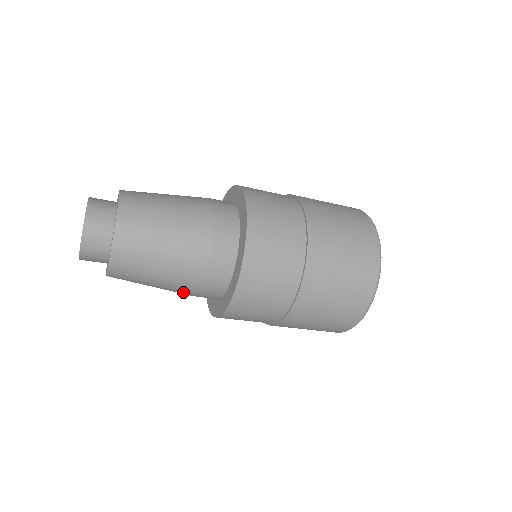
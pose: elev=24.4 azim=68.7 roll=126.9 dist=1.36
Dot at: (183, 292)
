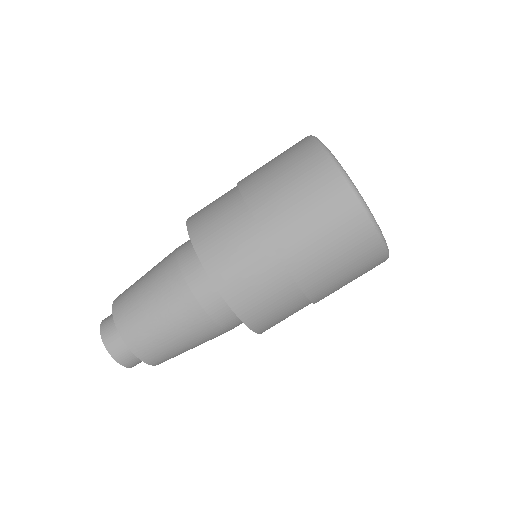
Dot at: (186, 307)
